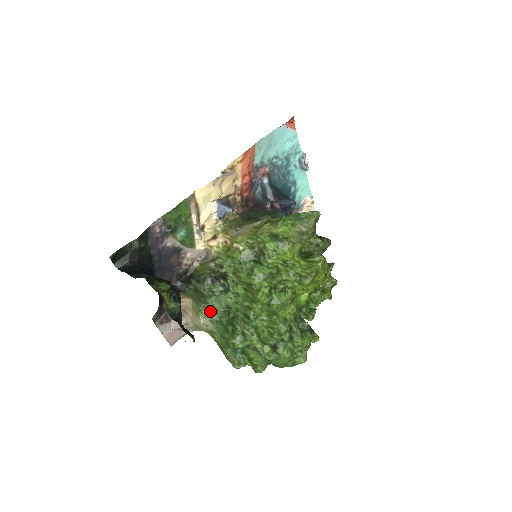
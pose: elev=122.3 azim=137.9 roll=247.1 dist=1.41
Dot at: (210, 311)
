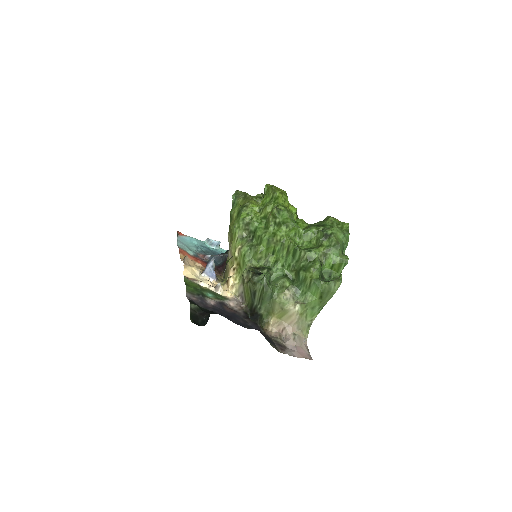
Dot at: (284, 294)
